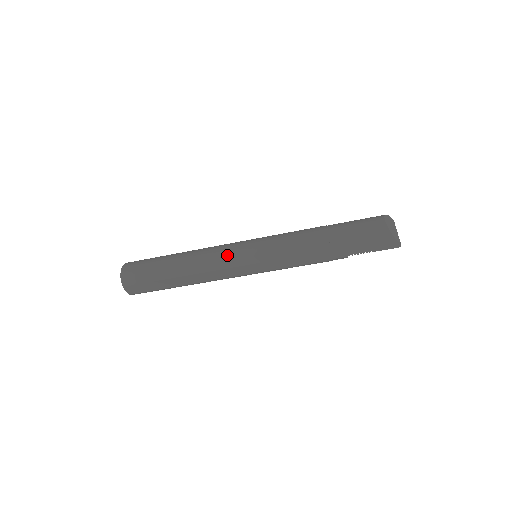
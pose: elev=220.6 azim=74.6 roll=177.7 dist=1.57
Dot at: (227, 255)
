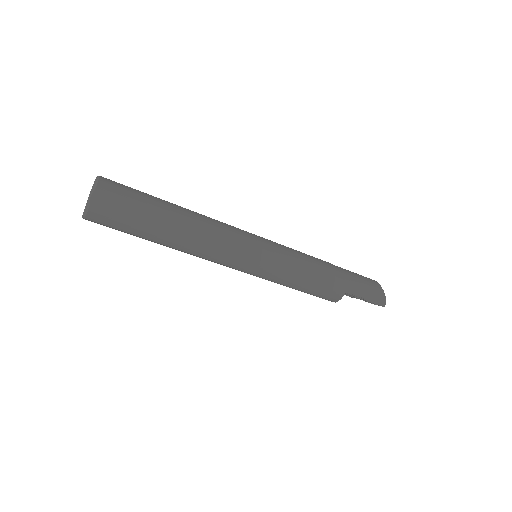
Dot at: (239, 229)
